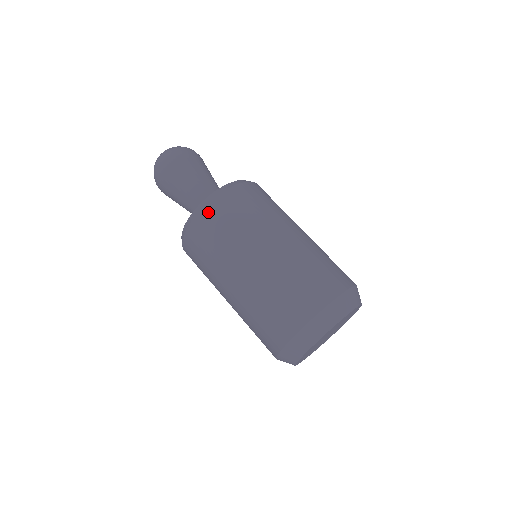
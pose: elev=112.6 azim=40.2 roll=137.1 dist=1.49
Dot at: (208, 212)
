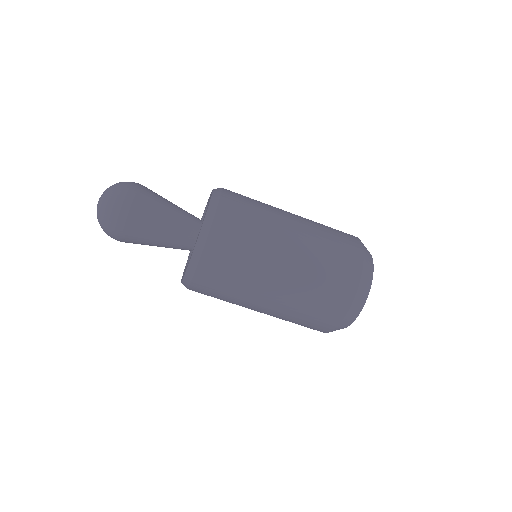
Dot at: (195, 290)
